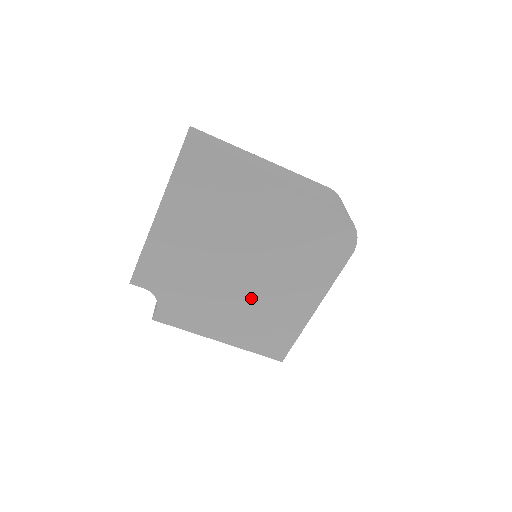
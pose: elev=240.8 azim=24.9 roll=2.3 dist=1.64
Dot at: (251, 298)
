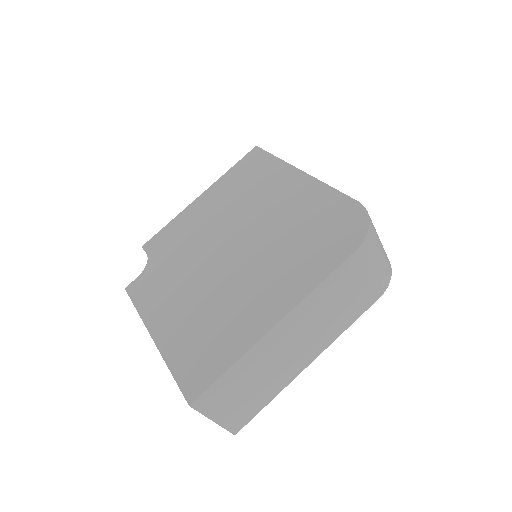
Dot at: (218, 286)
